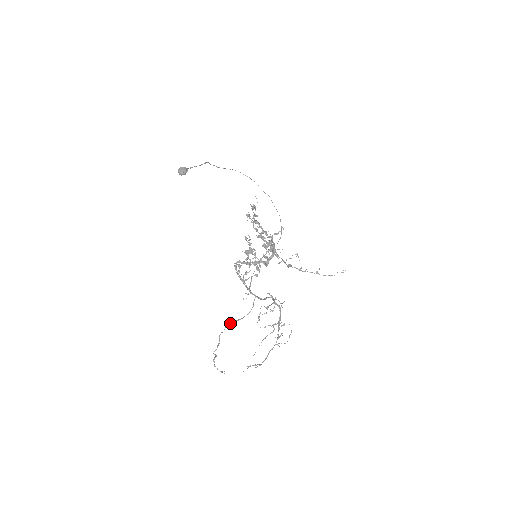
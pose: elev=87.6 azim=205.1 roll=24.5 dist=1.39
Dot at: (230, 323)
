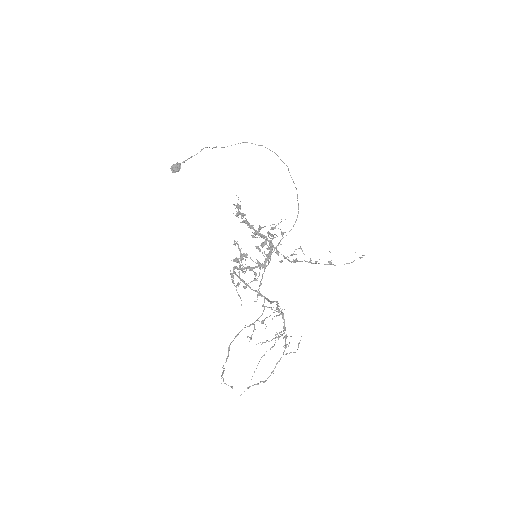
Dot at: (240, 331)
